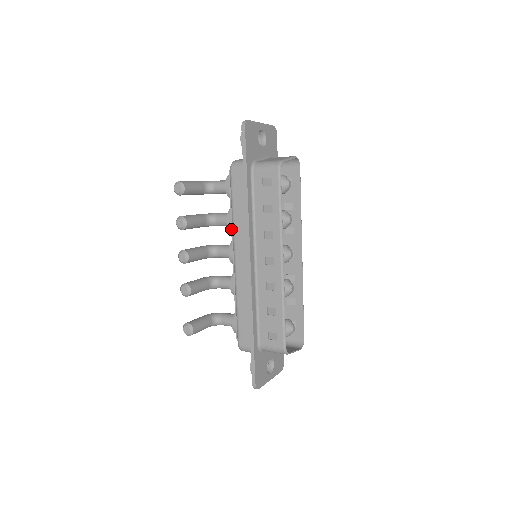
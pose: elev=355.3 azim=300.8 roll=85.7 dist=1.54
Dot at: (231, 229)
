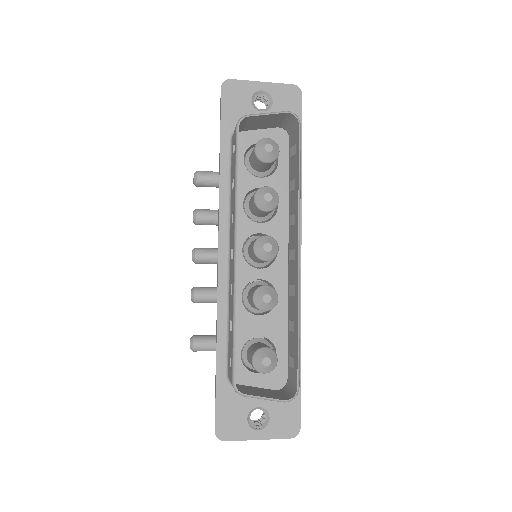
Dot at: occluded
